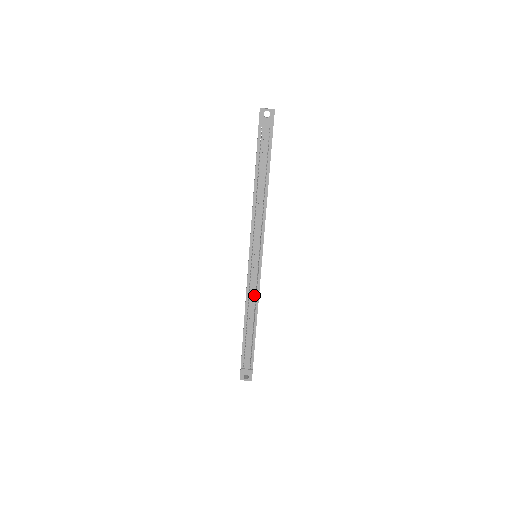
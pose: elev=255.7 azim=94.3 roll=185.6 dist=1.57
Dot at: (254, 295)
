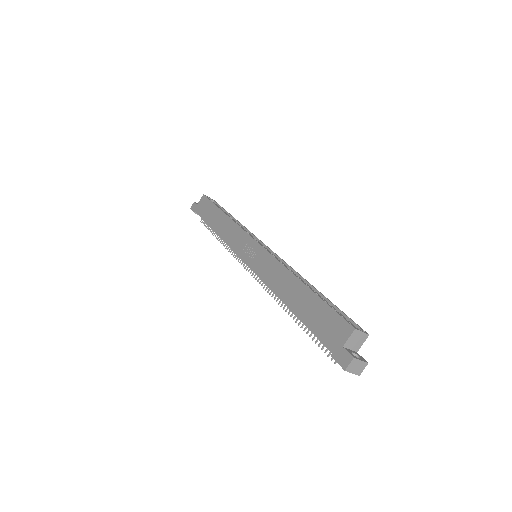
Dot at: occluded
